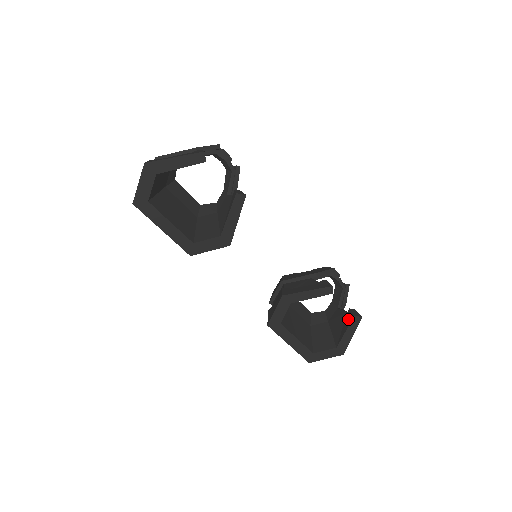
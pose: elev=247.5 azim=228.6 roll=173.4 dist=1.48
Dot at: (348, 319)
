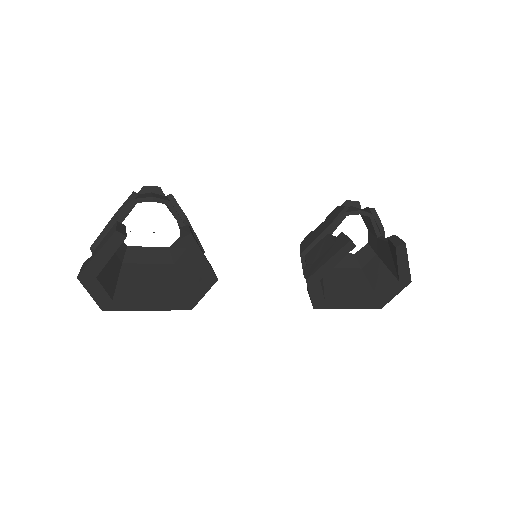
Dot at: (392, 251)
